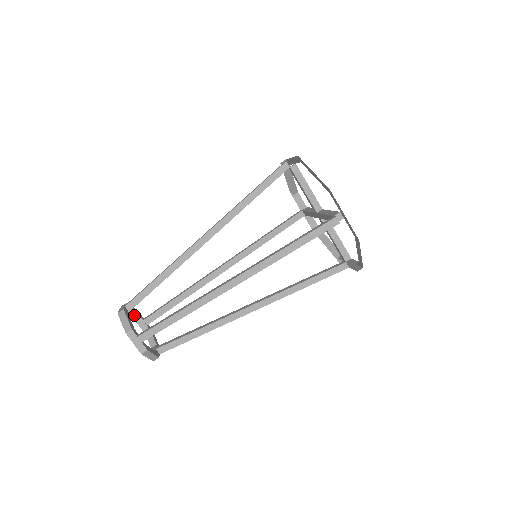
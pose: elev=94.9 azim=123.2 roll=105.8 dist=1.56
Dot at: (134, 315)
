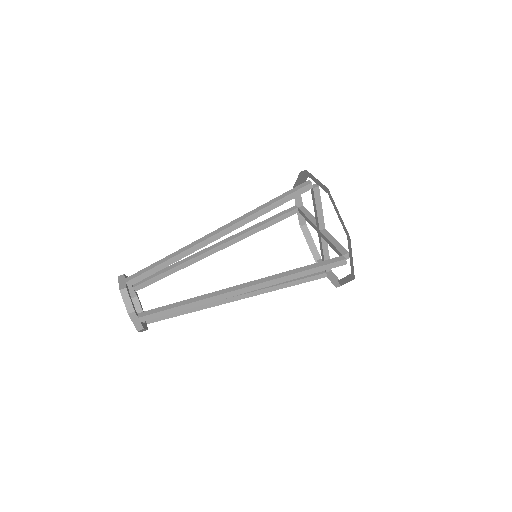
Dot at: (138, 308)
